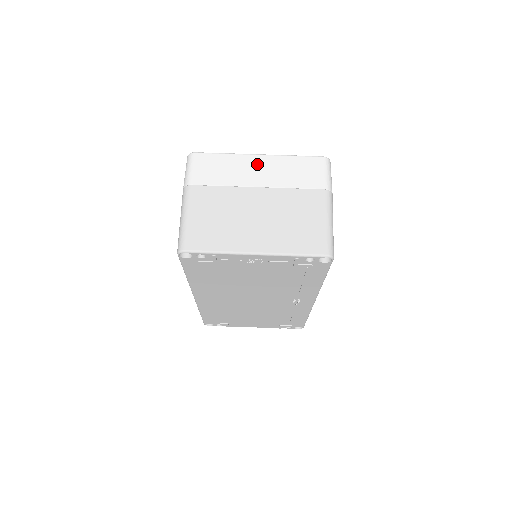
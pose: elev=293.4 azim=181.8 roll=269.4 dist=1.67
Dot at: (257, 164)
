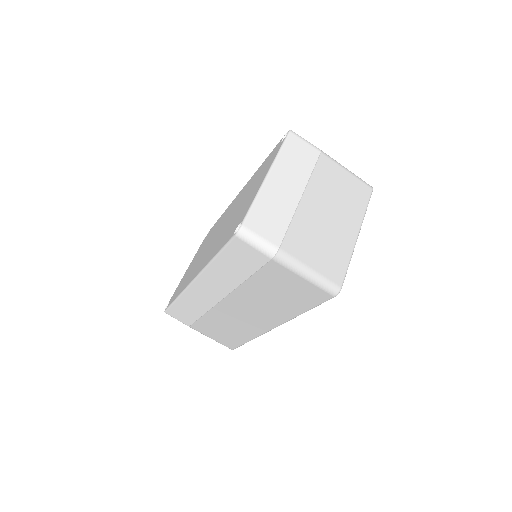
Dot at: (278, 182)
